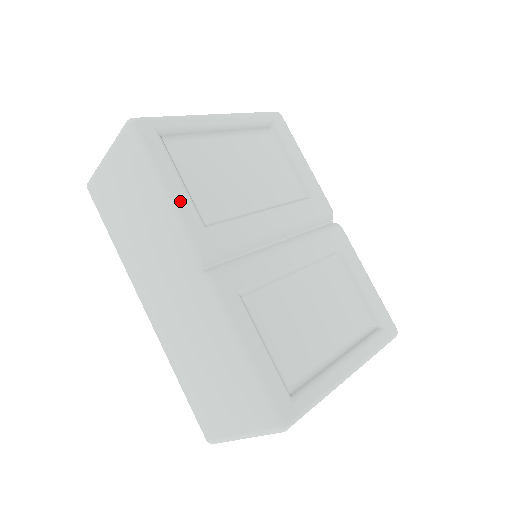
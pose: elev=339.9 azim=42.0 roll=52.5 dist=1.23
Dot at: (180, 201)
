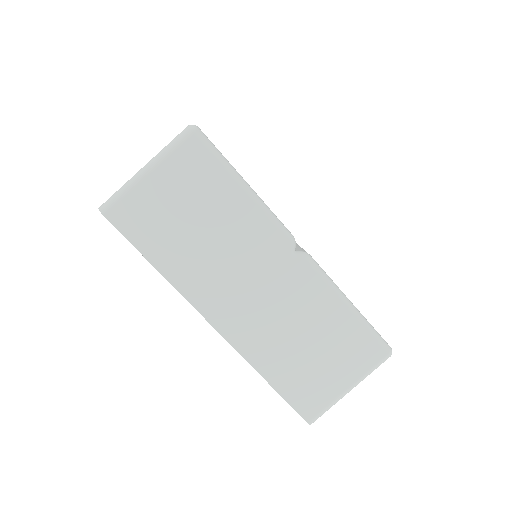
Dot at: (258, 196)
